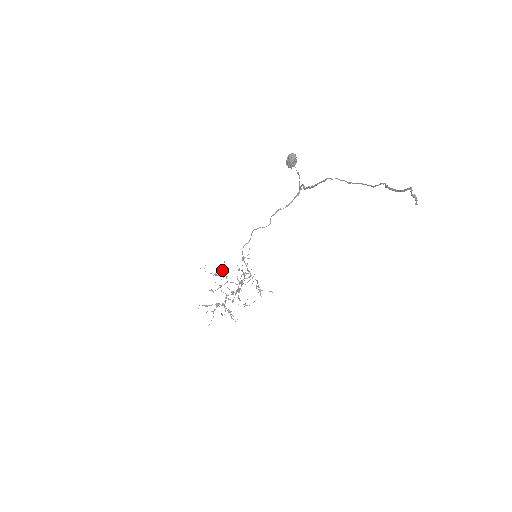
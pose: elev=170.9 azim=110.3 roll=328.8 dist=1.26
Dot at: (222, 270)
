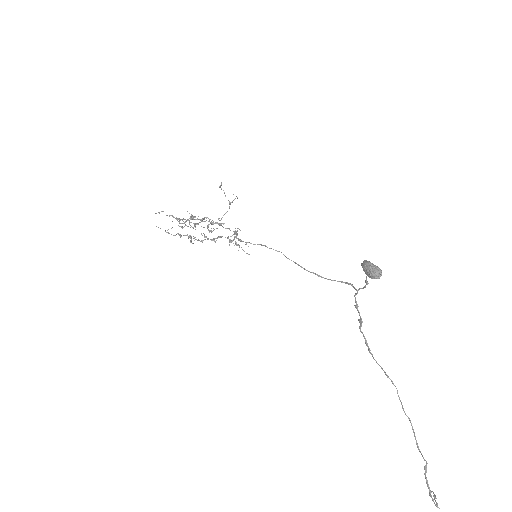
Dot at: occluded
